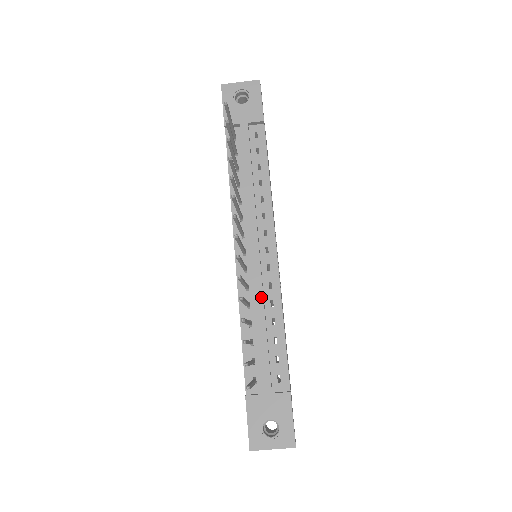
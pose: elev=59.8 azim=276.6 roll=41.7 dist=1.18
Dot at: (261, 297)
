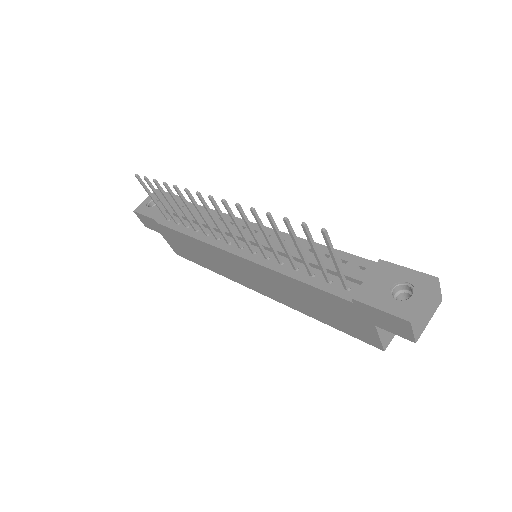
Dot at: occluded
